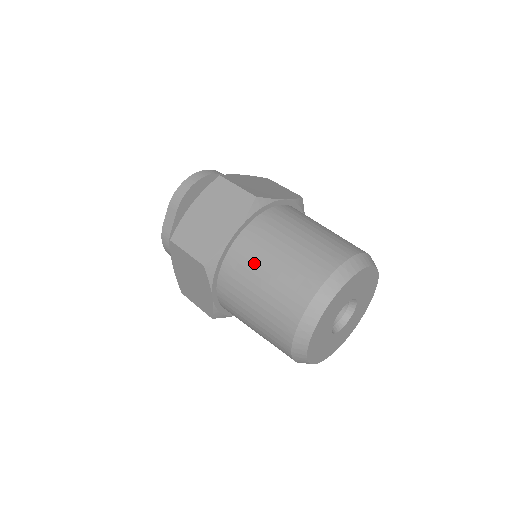
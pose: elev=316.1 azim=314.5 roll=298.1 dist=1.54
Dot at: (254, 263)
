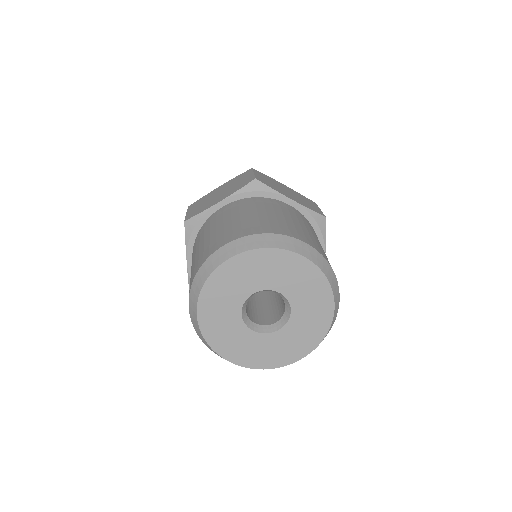
Dot at: occluded
